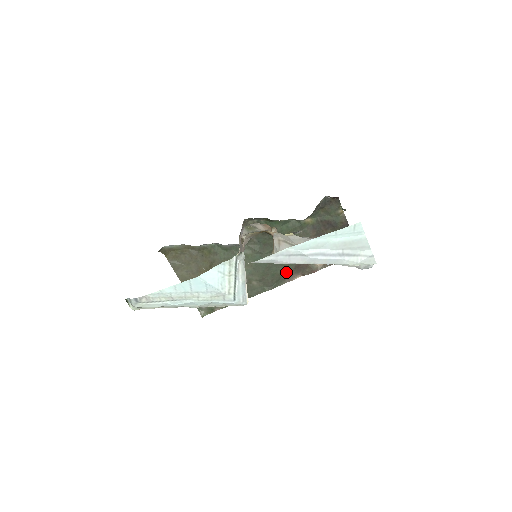
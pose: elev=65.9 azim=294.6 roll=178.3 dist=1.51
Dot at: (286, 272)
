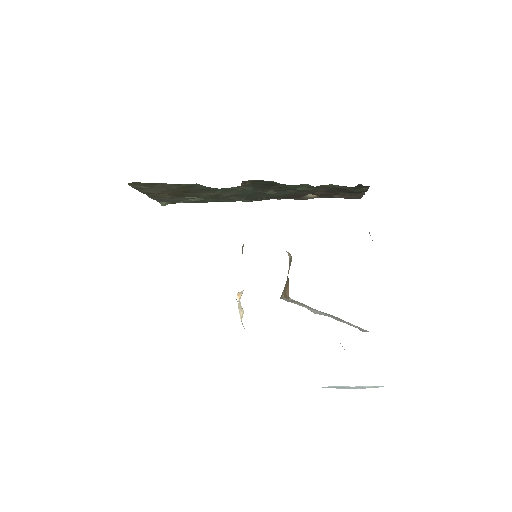
Dot at: (273, 197)
